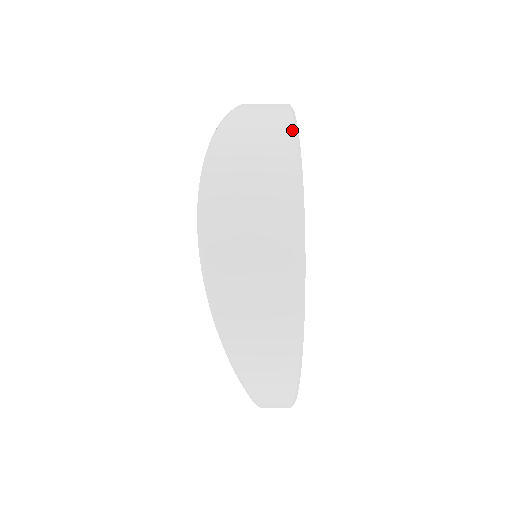
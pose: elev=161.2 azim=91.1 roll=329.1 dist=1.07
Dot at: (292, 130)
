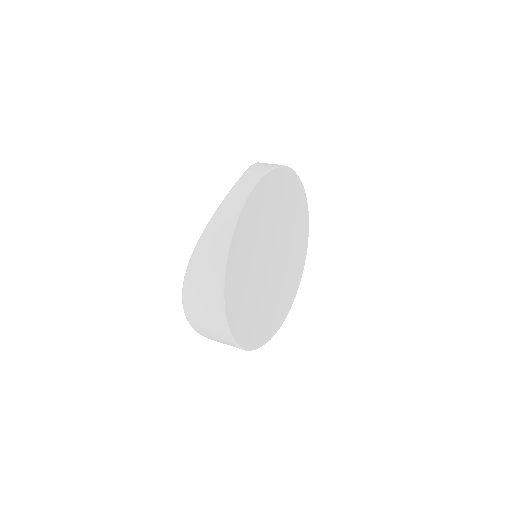
Dot at: (220, 289)
